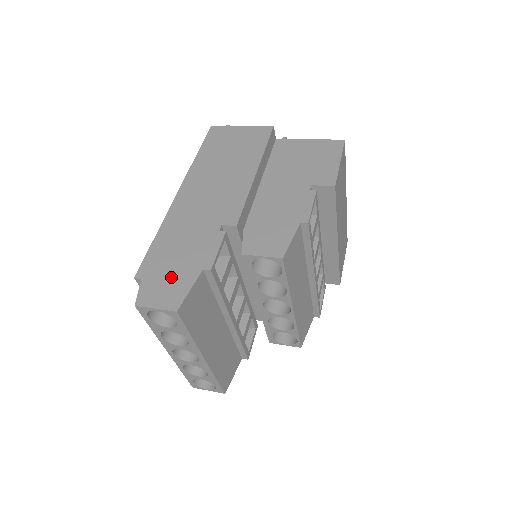
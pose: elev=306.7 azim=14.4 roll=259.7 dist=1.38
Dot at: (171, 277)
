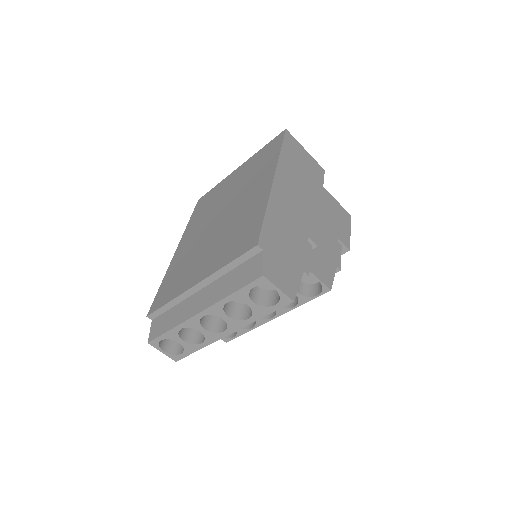
Dot at: (285, 264)
